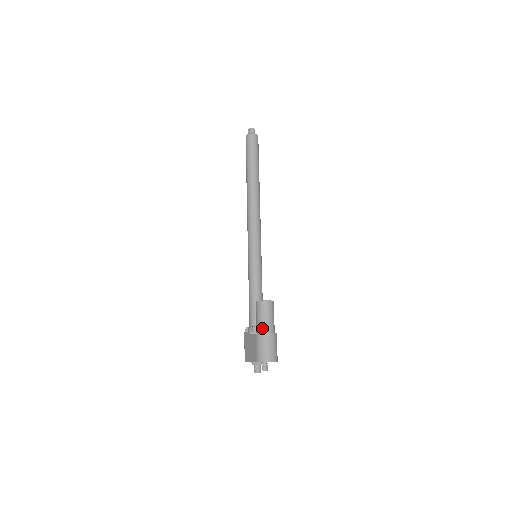
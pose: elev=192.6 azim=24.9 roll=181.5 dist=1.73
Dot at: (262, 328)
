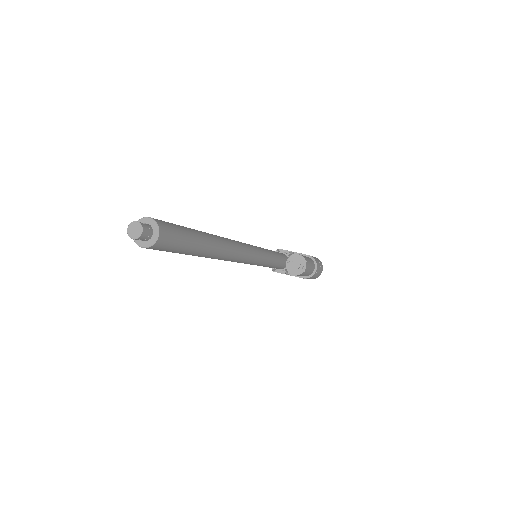
Dot at: (309, 275)
